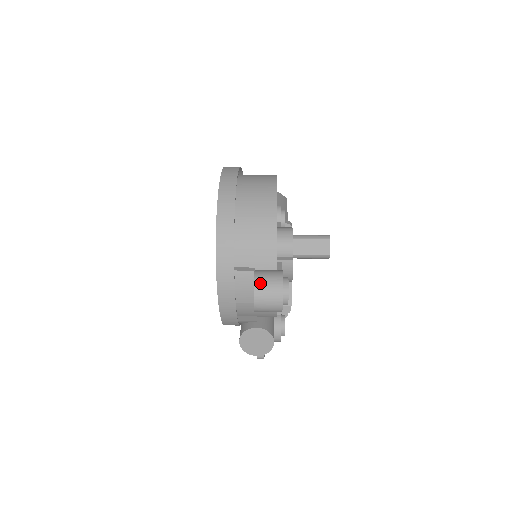
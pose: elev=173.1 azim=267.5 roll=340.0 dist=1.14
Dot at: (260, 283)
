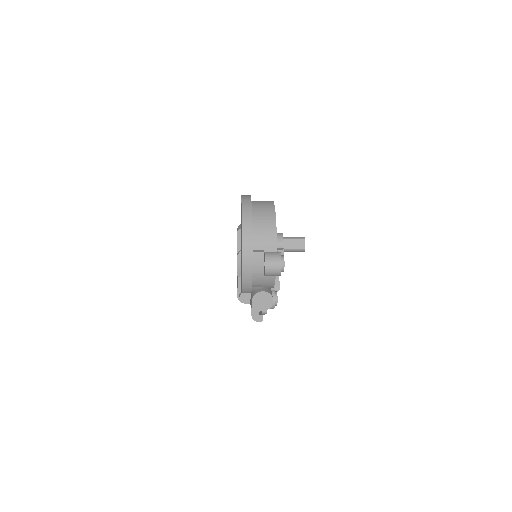
Dot at: (268, 257)
